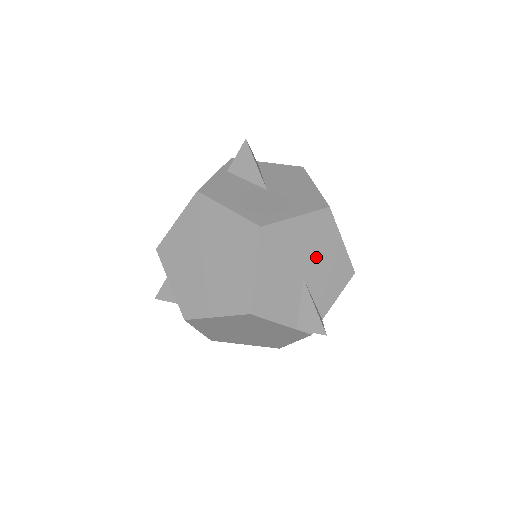
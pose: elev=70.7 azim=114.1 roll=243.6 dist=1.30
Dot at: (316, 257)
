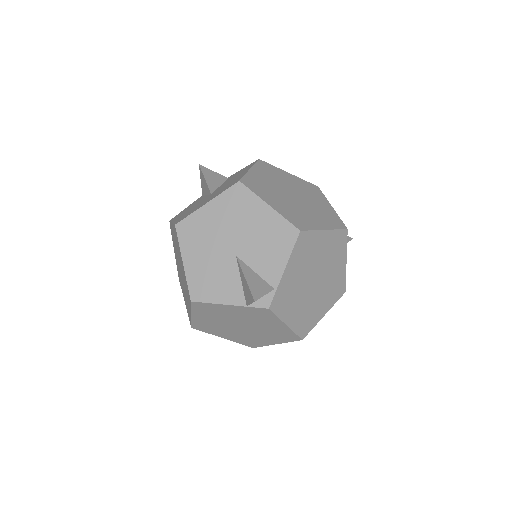
Dot at: (243, 231)
